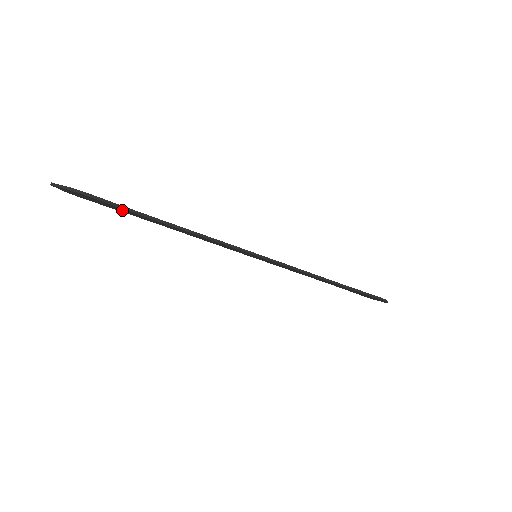
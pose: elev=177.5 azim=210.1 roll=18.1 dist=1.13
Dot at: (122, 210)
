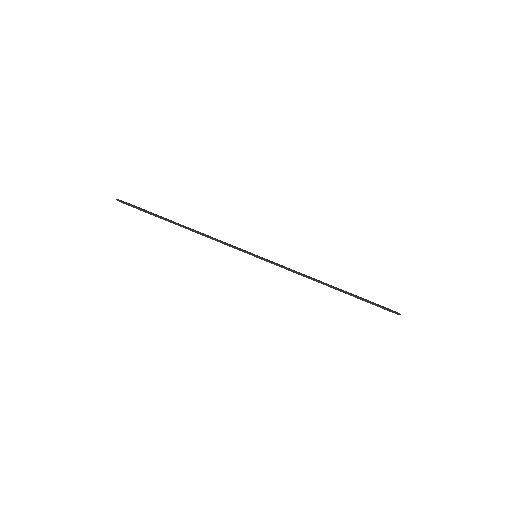
Dot at: occluded
